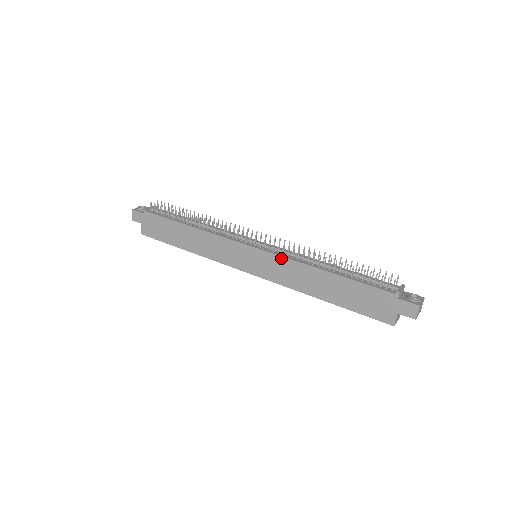
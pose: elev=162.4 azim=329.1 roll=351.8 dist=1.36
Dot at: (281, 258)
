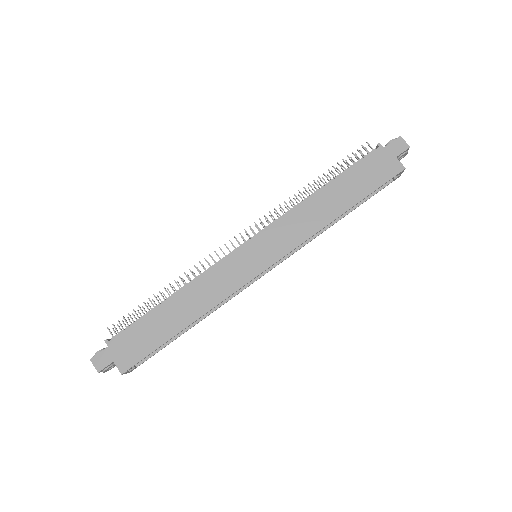
Dot at: (278, 222)
